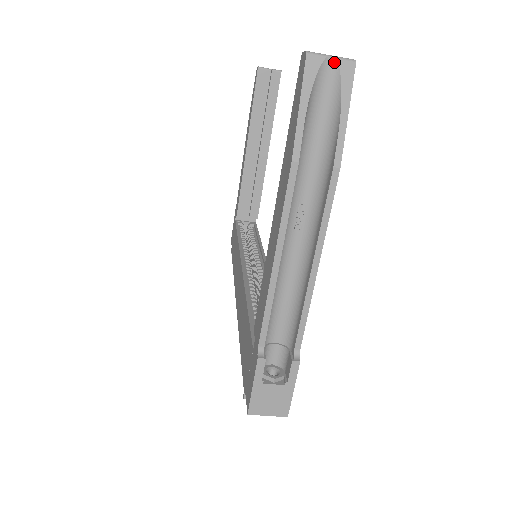
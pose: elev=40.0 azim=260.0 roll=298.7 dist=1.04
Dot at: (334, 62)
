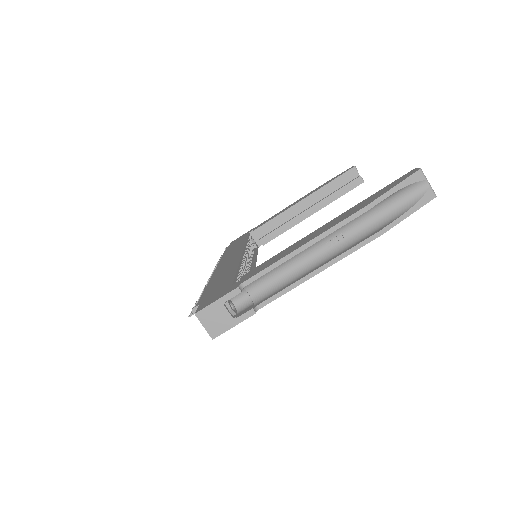
Dot at: (427, 186)
